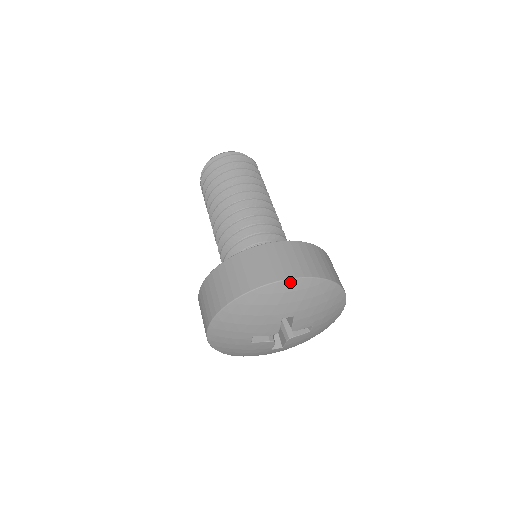
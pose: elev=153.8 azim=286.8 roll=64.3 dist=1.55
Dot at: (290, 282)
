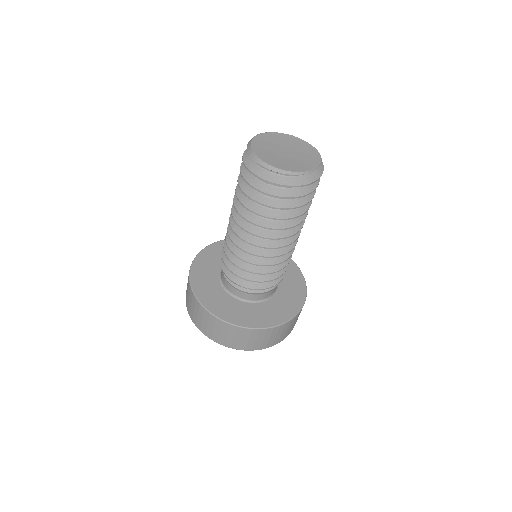
Dot at: (227, 345)
